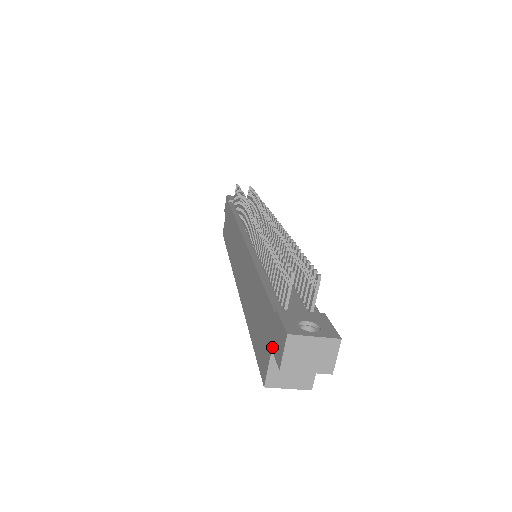
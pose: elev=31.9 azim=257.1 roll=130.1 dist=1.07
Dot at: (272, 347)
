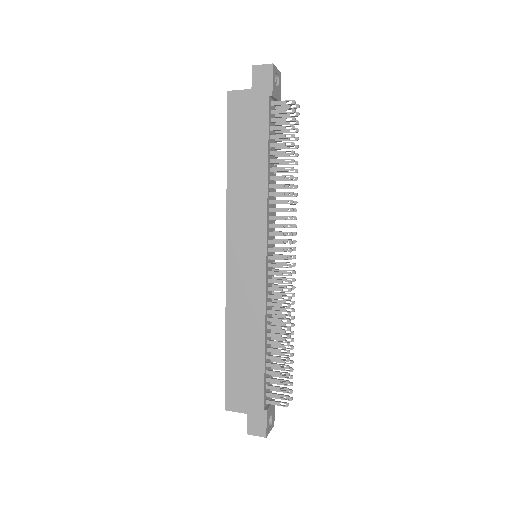
Dot at: (248, 415)
